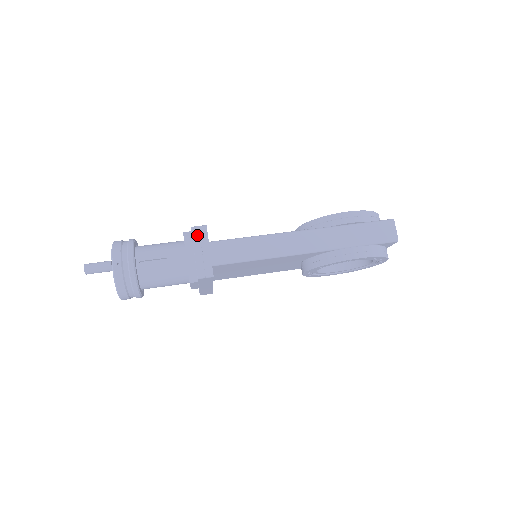
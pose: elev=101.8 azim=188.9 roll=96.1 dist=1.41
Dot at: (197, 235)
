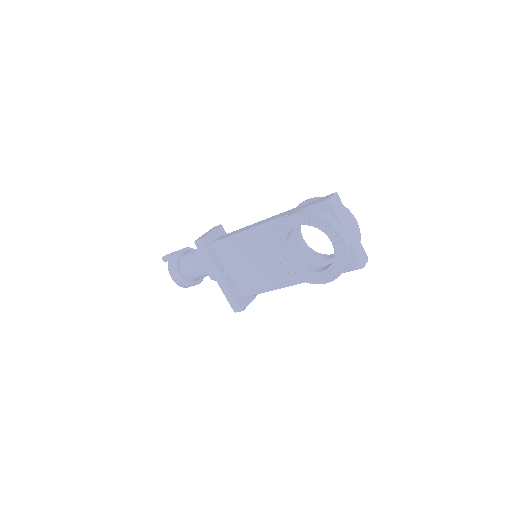
Dot at: (213, 228)
